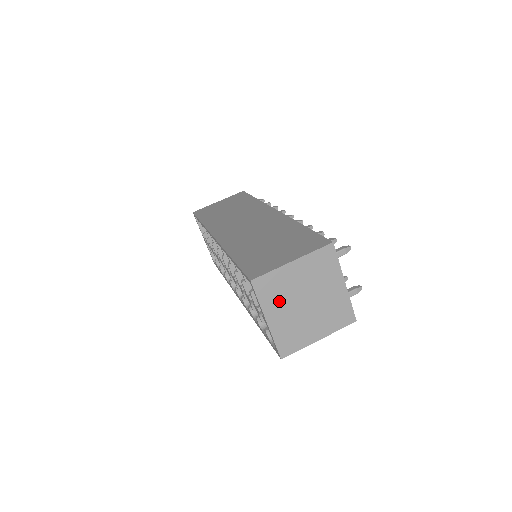
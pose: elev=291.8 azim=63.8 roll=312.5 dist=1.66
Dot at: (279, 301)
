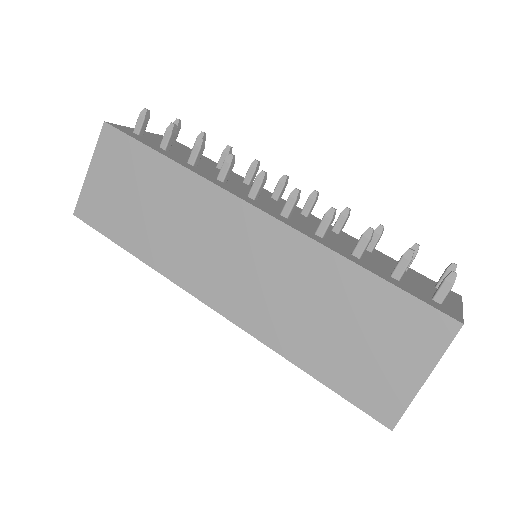
Dot at: occluded
